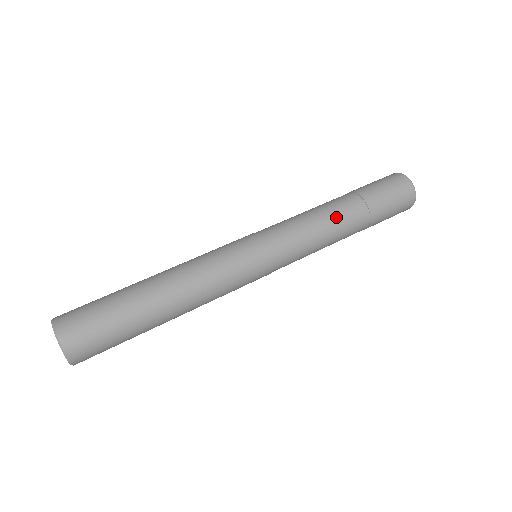
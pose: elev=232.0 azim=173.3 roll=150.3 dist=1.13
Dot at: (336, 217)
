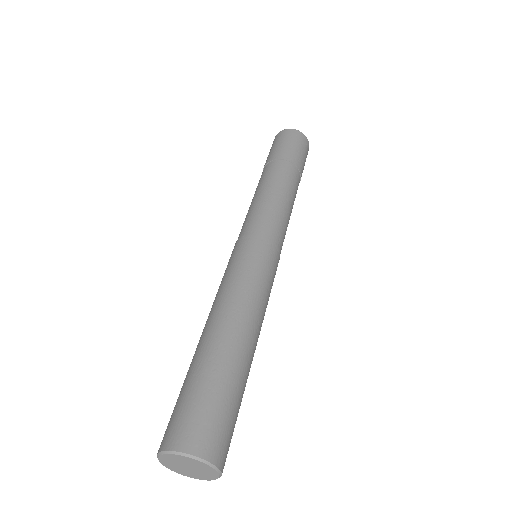
Dot at: (292, 192)
